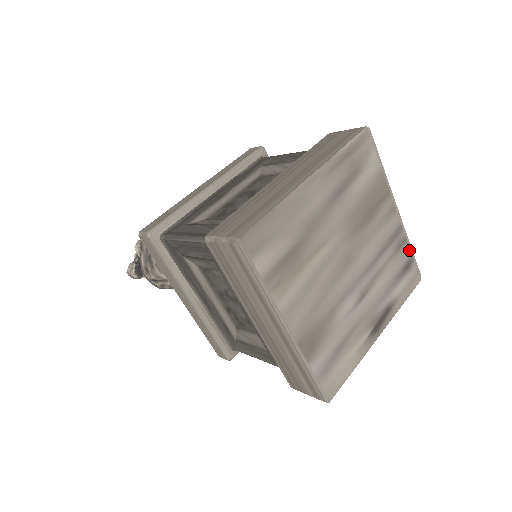
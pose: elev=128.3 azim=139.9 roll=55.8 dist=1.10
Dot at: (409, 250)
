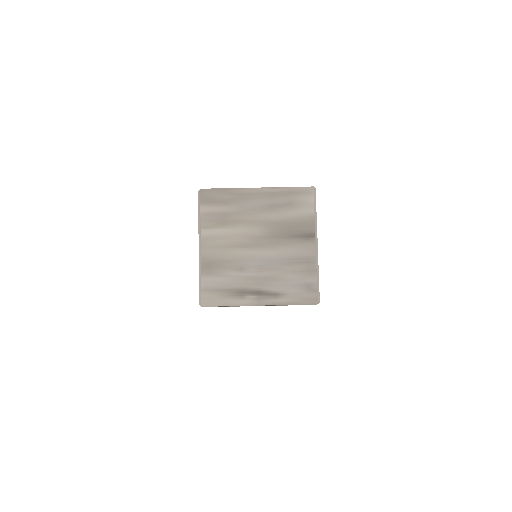
Dot at: (316, 276)
